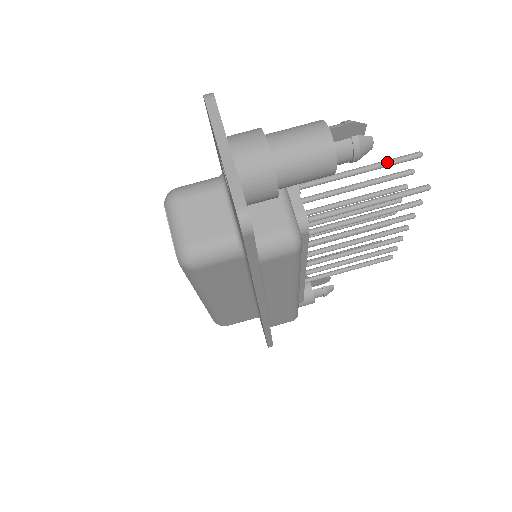
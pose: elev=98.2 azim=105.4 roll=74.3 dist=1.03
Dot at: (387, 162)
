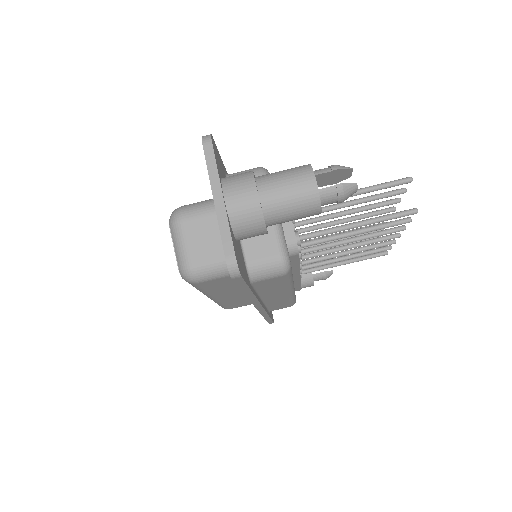
Dot at: (378, 187)
